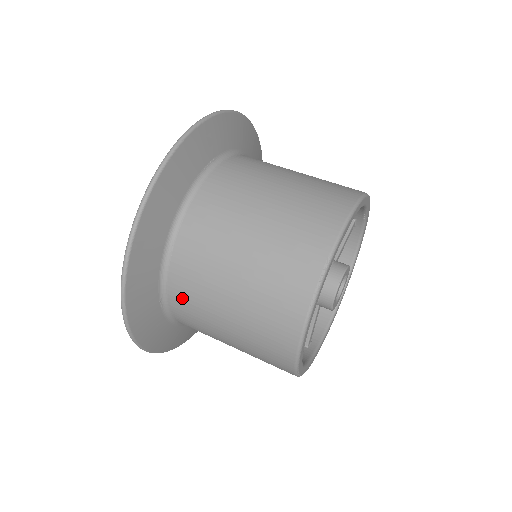
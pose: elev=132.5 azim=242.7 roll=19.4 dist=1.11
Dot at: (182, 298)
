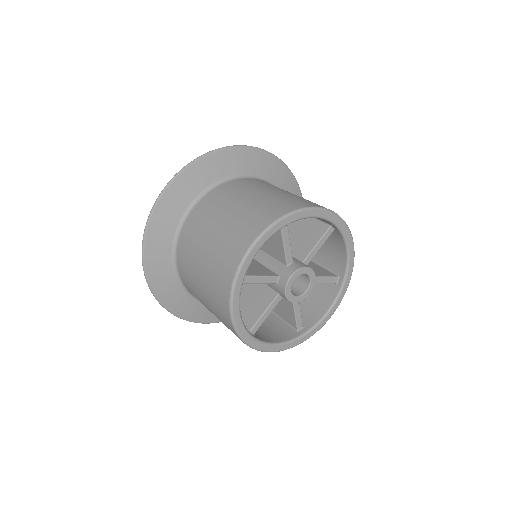
Dot at: (188, 287)
